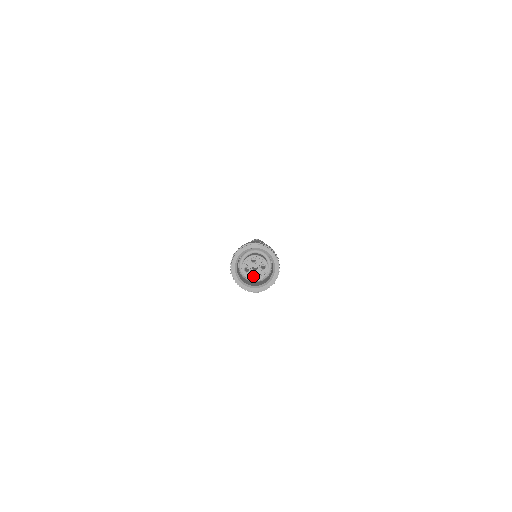
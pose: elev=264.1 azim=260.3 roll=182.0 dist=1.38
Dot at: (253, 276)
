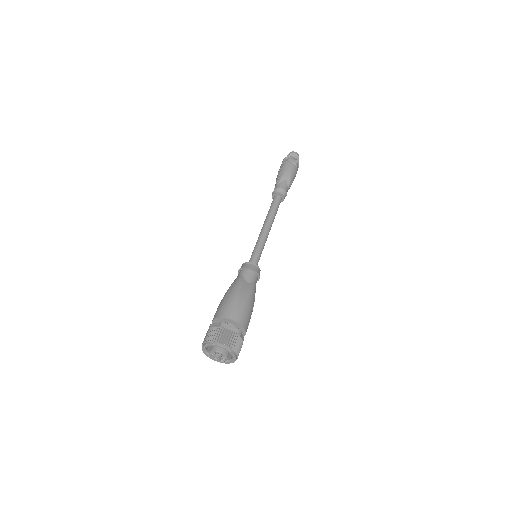
Dot at: (222, 359)
